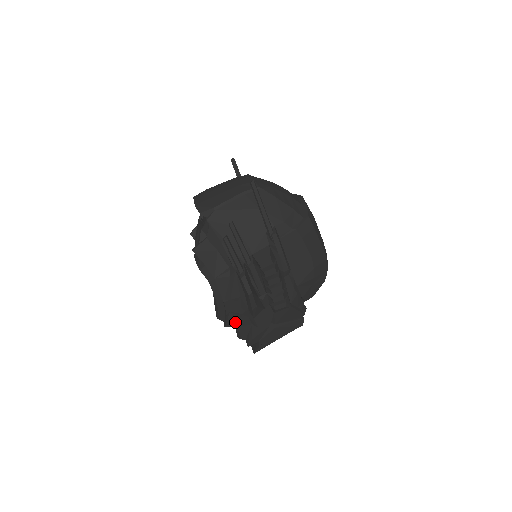
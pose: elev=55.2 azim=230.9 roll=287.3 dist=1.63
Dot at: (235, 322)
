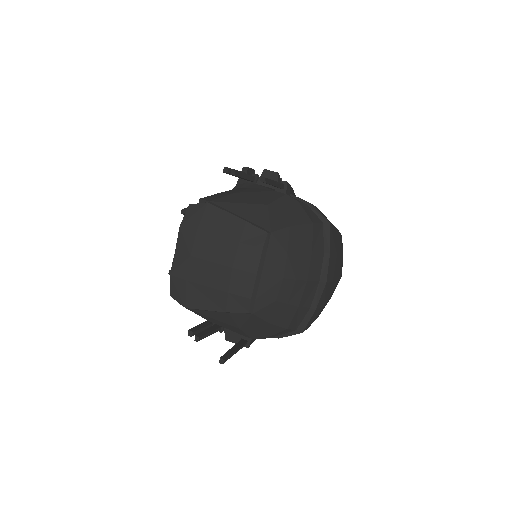
Dot at: occluded
